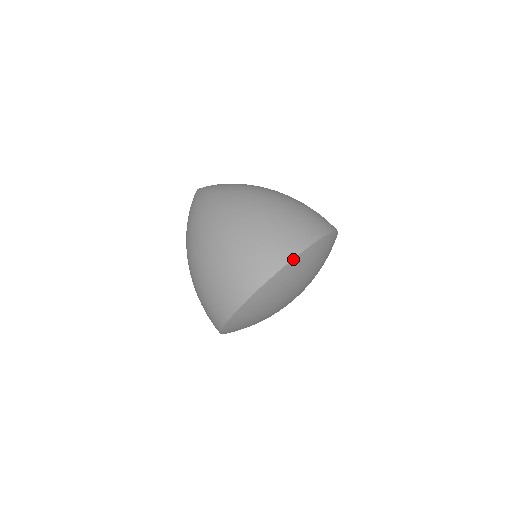
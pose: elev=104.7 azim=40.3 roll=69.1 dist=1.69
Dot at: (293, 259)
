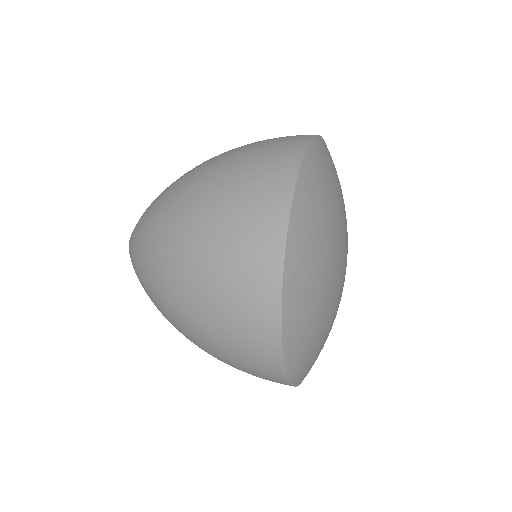
Dot at: (291, 205)
